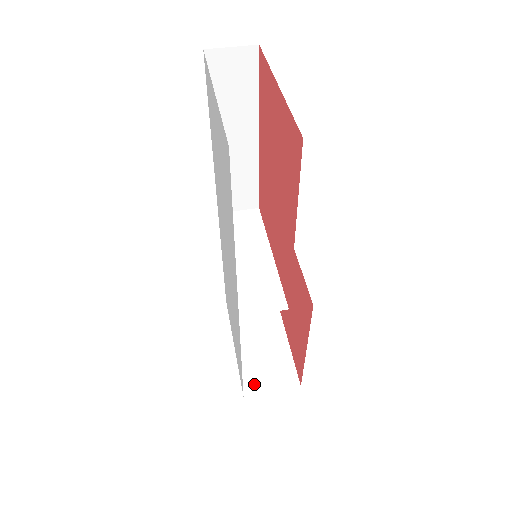
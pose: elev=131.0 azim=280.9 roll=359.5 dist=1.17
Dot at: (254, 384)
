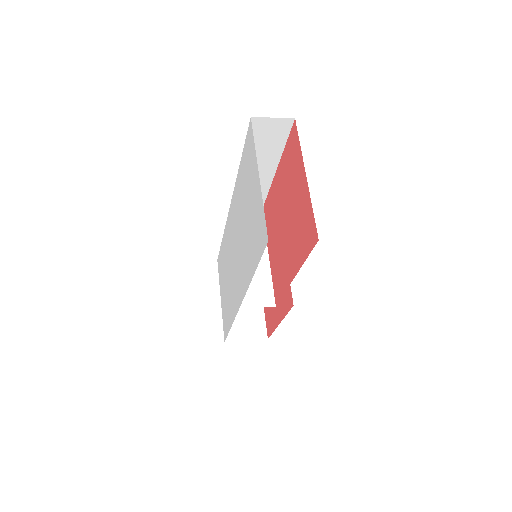
Dot at: (233, 333)
